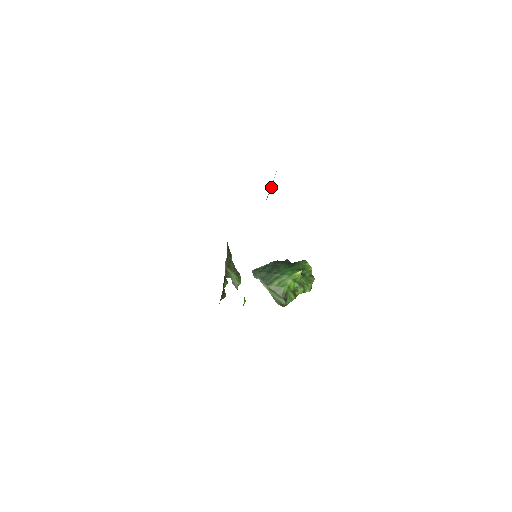
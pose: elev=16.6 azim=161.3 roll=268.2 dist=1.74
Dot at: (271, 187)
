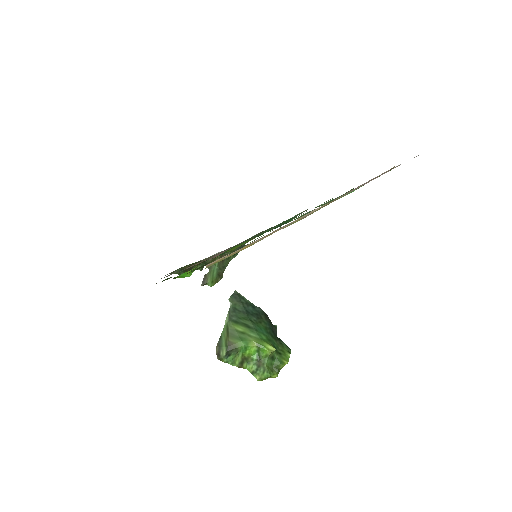
Dot at: (358, 188)
